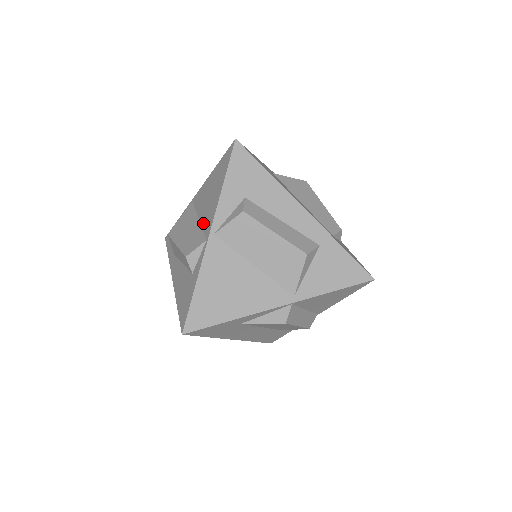
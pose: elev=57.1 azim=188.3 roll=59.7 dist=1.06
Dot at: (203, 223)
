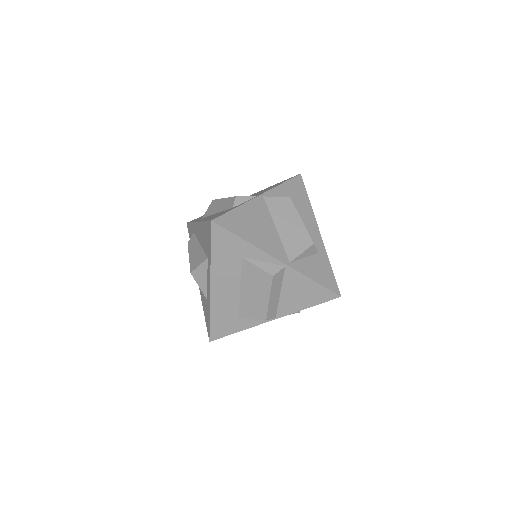
Dot at: occluded
